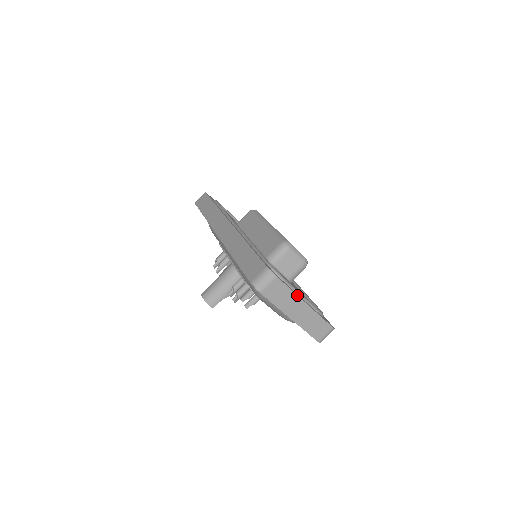
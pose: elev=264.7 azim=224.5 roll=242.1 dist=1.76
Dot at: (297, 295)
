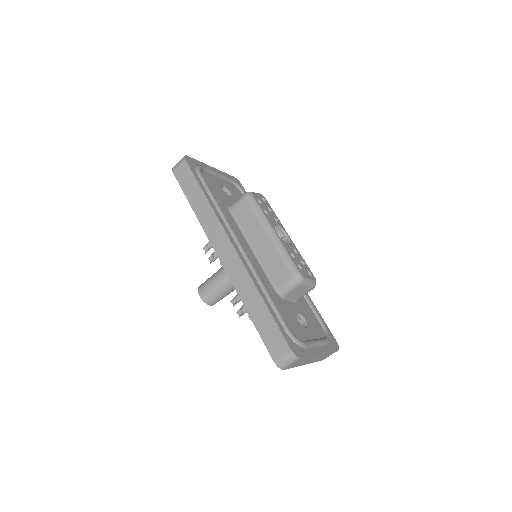
Dot at: (315, 355)
